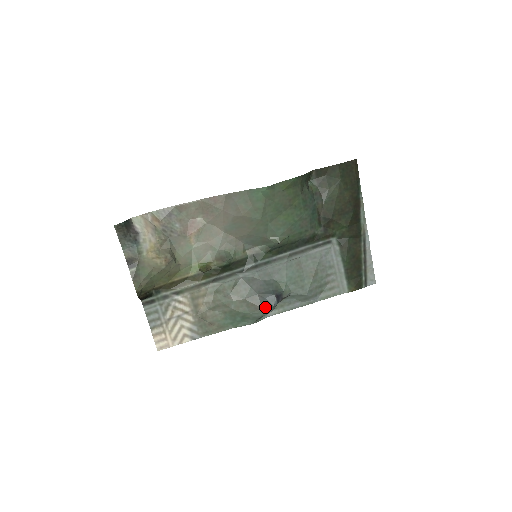
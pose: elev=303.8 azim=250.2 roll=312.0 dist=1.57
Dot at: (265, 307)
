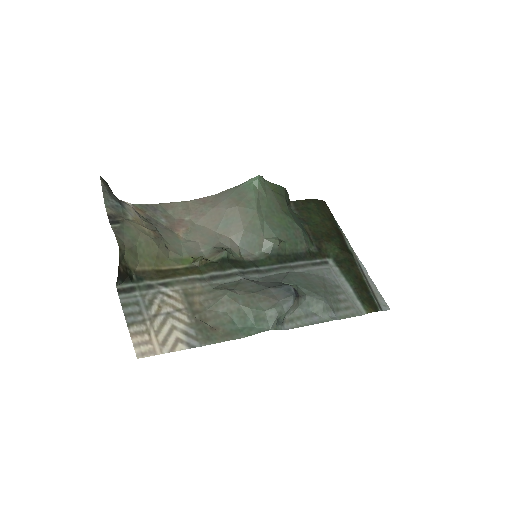
Dot at: (282, 298)
